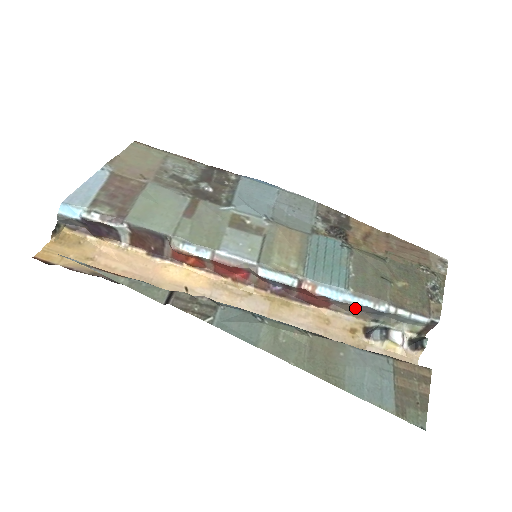
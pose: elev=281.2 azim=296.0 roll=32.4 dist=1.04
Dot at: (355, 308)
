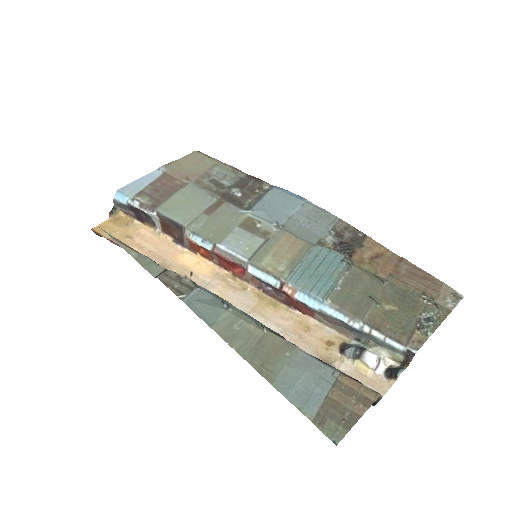
Dot at: (333, 321)
